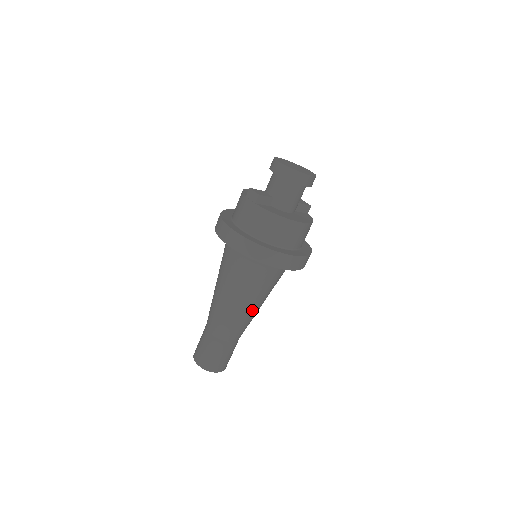
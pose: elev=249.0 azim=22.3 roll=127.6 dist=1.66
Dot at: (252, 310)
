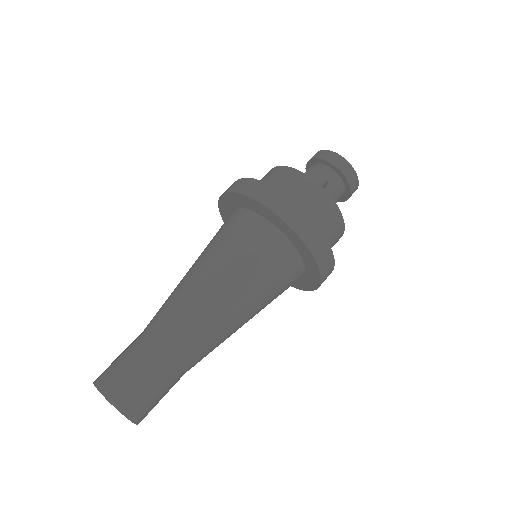
Dot at: (238, 328)
